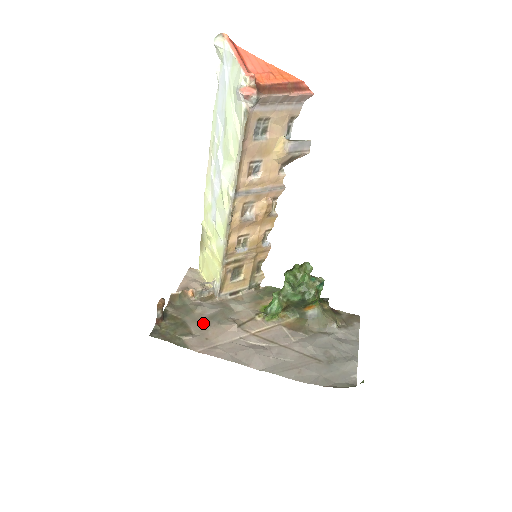
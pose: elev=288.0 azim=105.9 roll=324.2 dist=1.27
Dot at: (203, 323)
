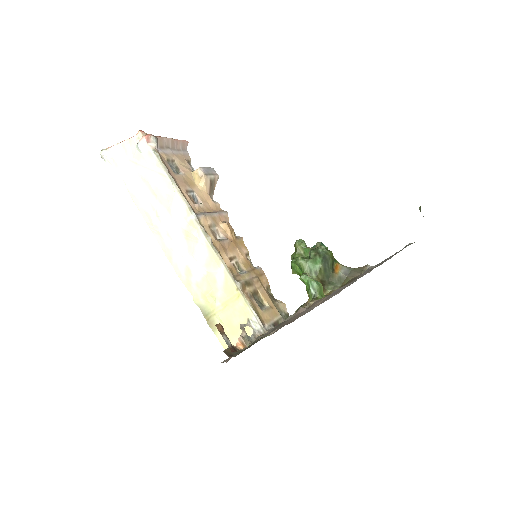
Dot at: (274, 330)
